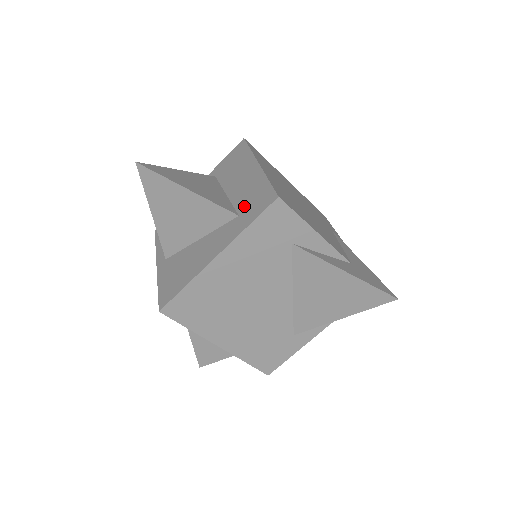
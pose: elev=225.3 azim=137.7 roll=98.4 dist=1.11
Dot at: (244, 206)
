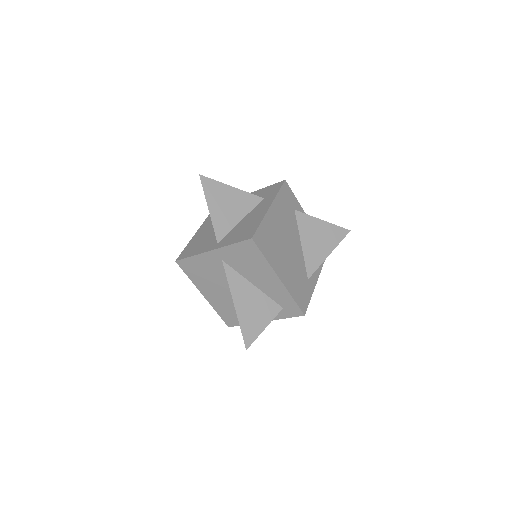
Dot at: (263, 196)
